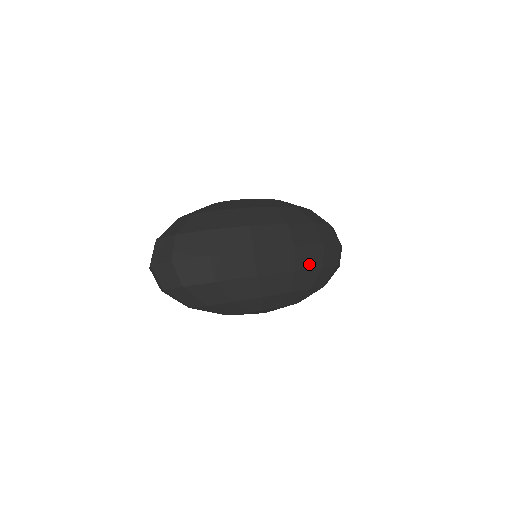
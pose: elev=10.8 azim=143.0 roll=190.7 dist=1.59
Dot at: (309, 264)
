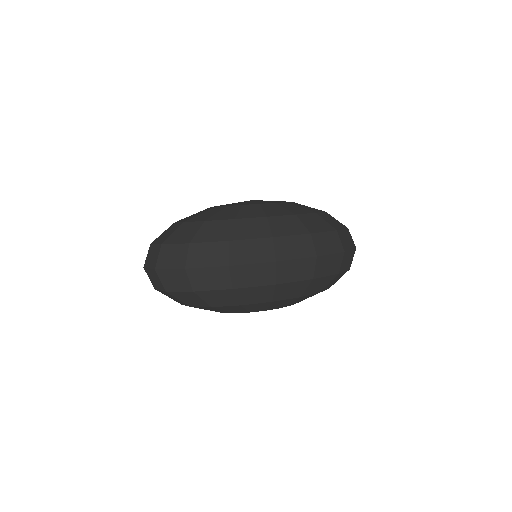
Dot at: (295, 277)
